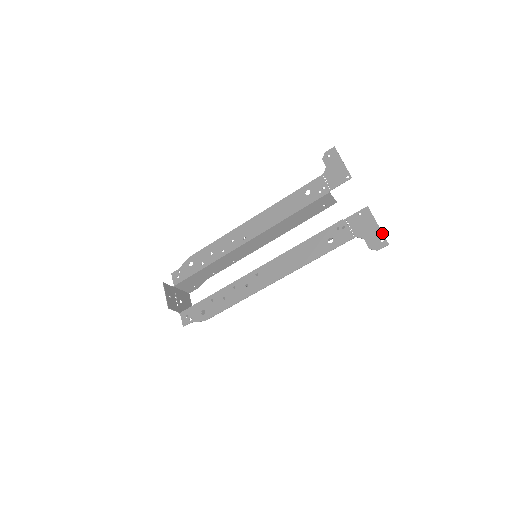
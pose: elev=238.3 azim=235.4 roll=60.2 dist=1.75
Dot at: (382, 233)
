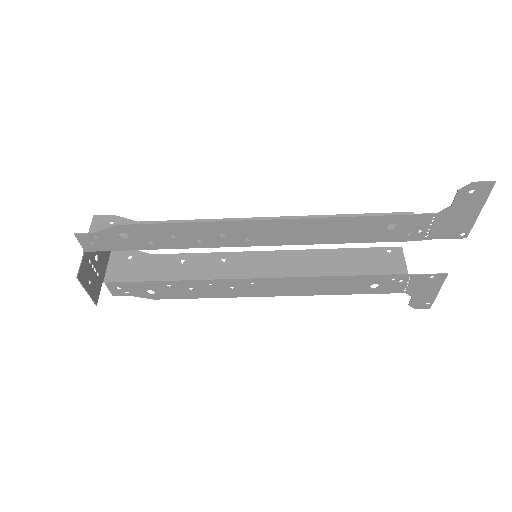
Dot at: occluded
